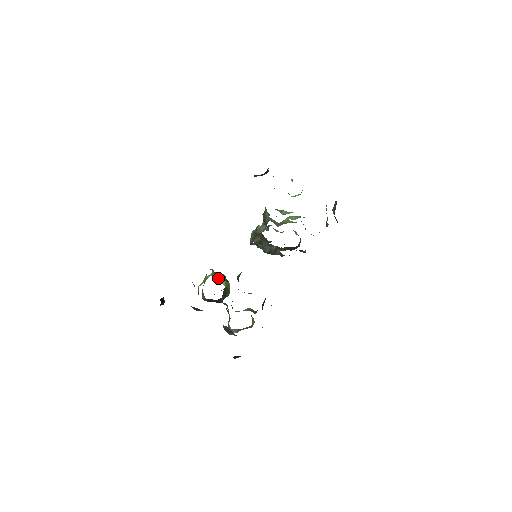
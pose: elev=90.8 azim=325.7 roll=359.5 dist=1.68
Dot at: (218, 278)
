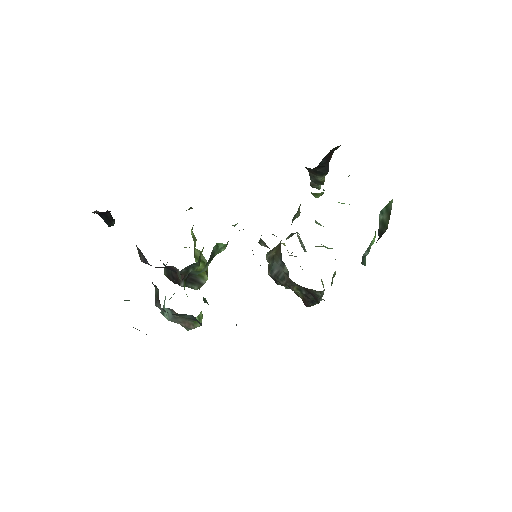
Dot at: (196, 253)
